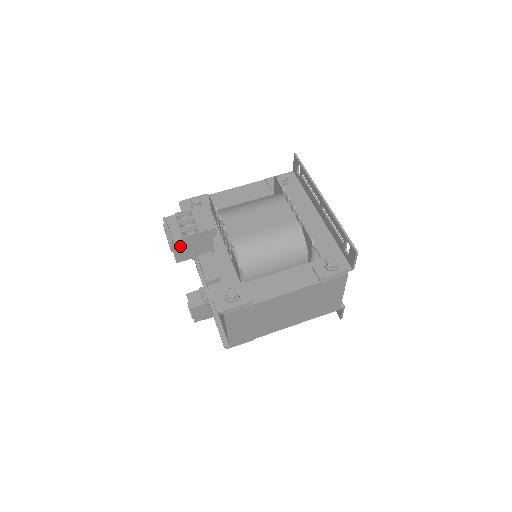
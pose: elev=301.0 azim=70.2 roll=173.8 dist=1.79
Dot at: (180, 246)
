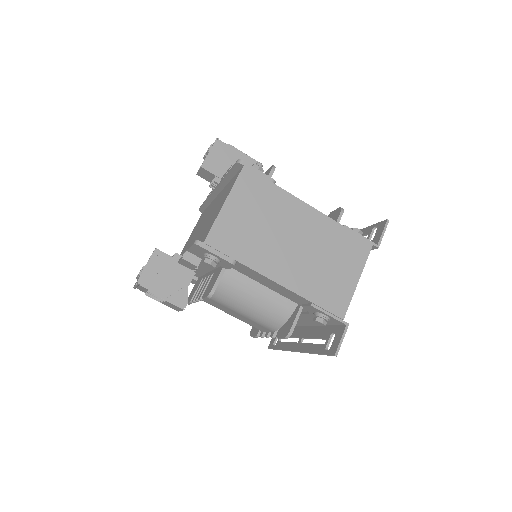
Dot at: occluded
